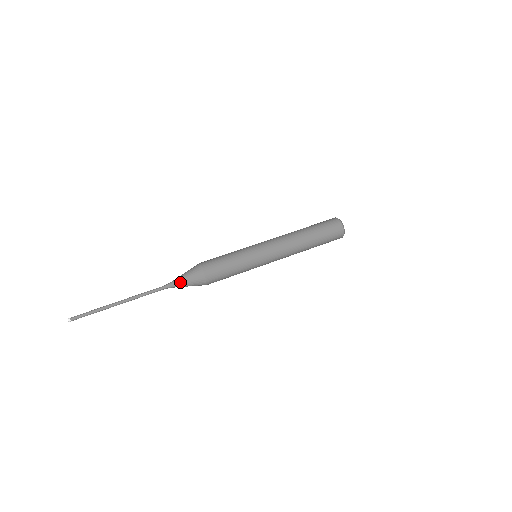
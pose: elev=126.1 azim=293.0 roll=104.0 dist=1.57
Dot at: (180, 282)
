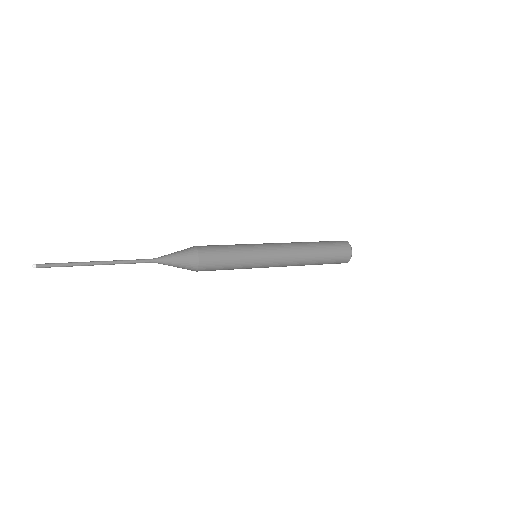
Dot at: (168, 255)
